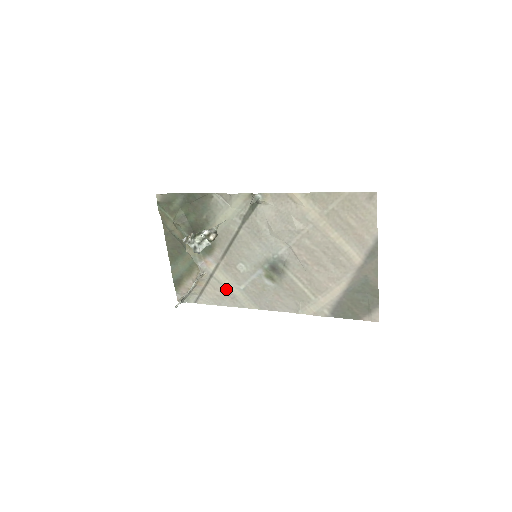
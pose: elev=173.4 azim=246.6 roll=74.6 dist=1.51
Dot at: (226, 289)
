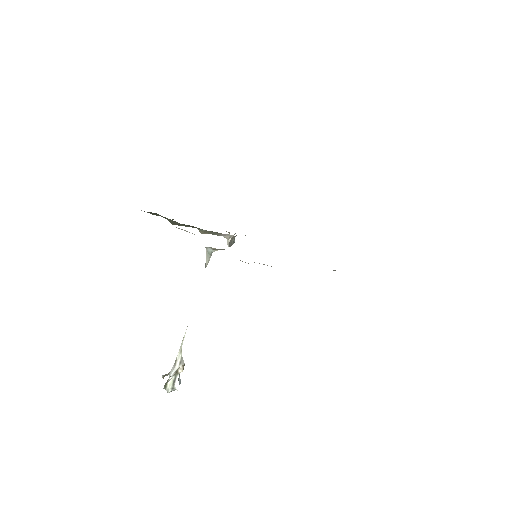
Dot at: occluded
